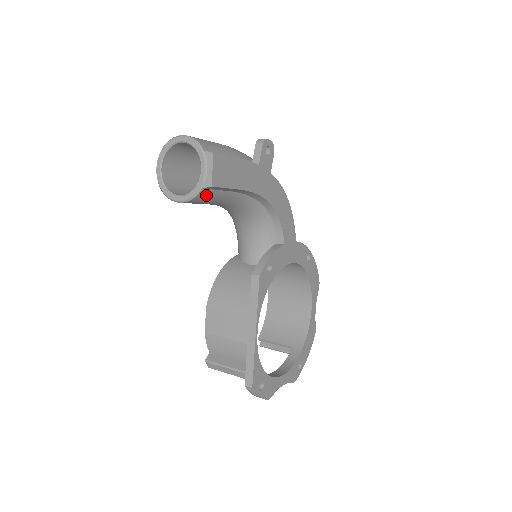
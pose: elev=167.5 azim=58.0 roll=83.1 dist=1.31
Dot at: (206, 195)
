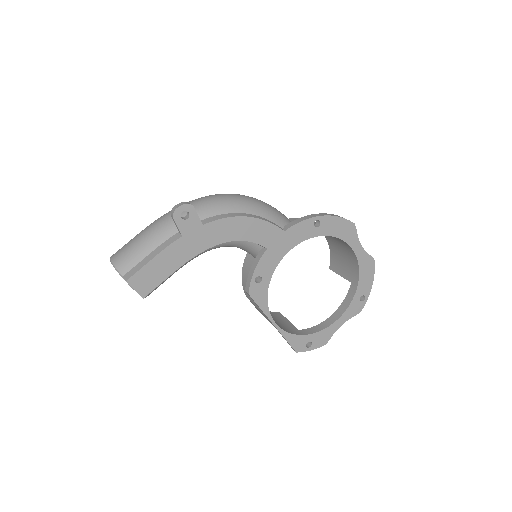
Dot at: occluded
